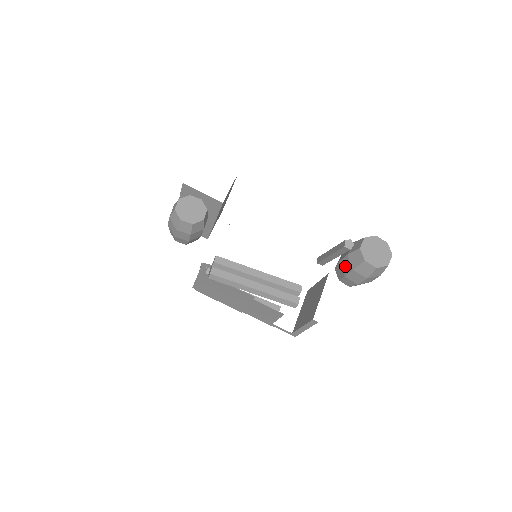
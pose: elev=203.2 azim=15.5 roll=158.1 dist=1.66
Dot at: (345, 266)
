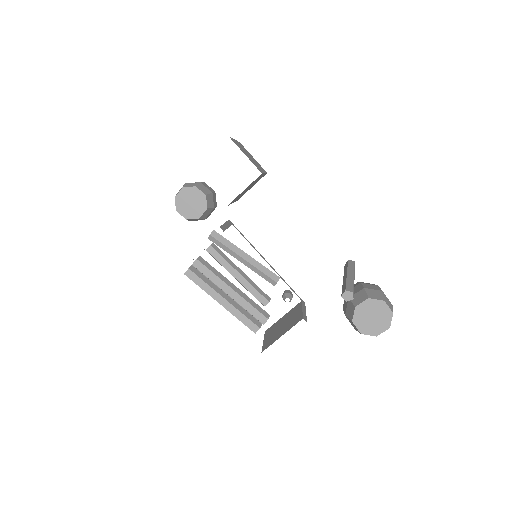
Dot at: (345, 303)
